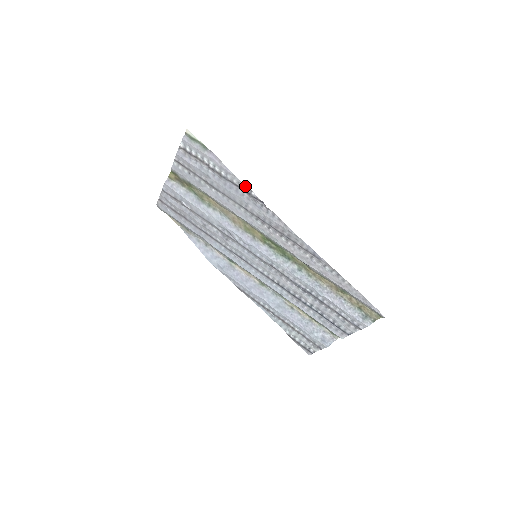
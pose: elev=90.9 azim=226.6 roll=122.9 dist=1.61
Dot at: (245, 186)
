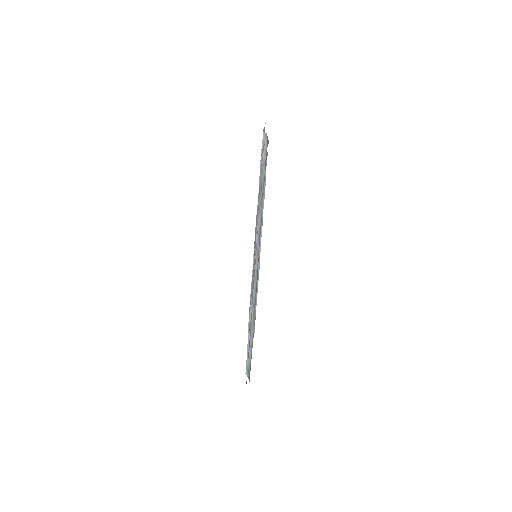
Dot at: occluded
